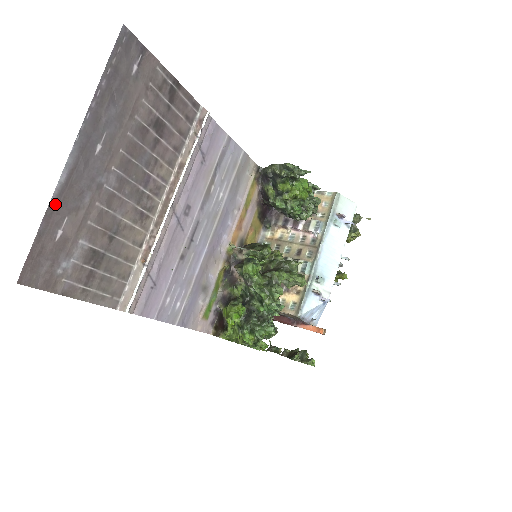
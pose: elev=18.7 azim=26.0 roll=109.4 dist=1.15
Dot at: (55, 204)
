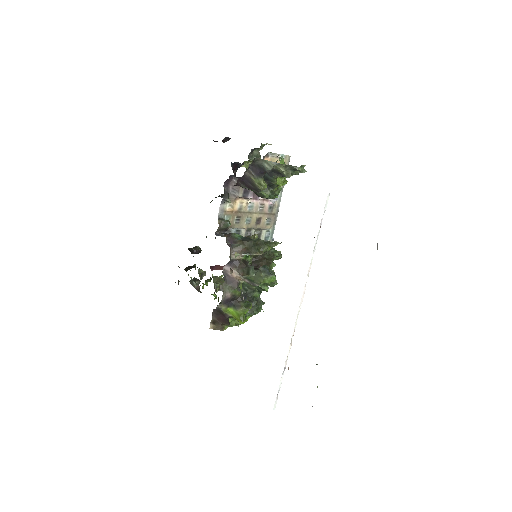
Dot at: occluded
